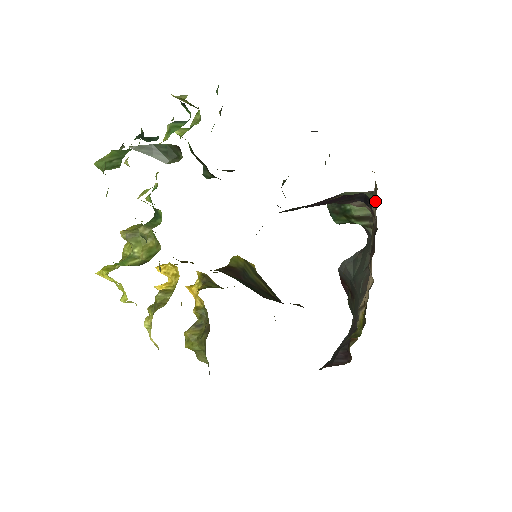
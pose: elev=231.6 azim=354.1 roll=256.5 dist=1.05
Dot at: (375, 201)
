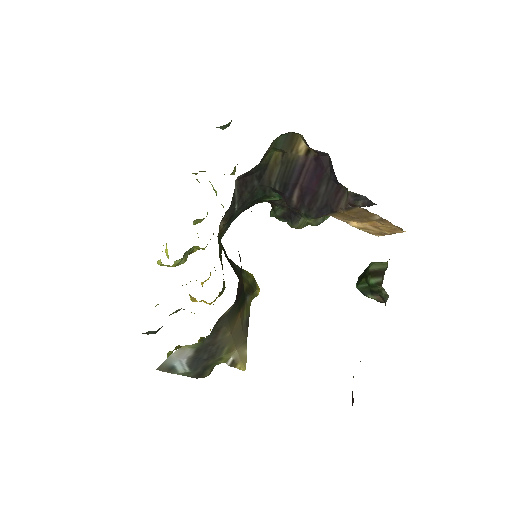
Dot at: occluded
